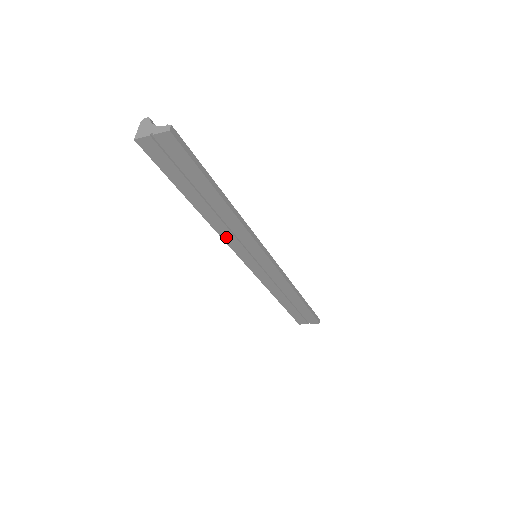
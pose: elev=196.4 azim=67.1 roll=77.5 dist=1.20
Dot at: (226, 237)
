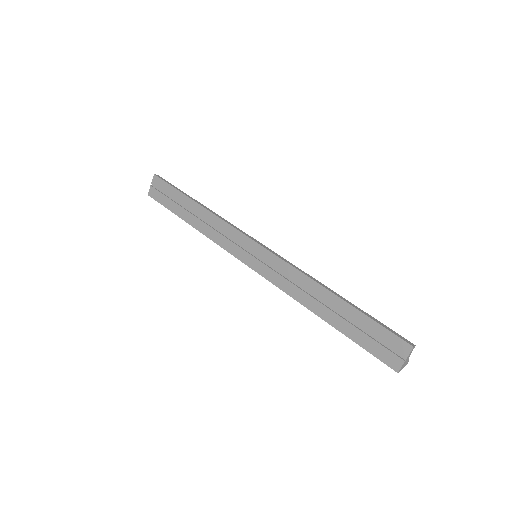
Dot at: (218, 241)
